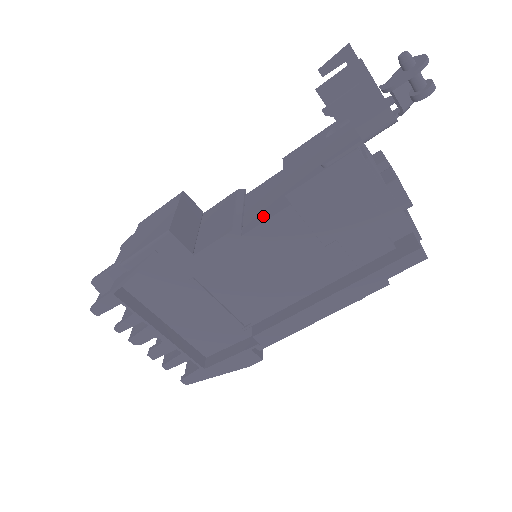
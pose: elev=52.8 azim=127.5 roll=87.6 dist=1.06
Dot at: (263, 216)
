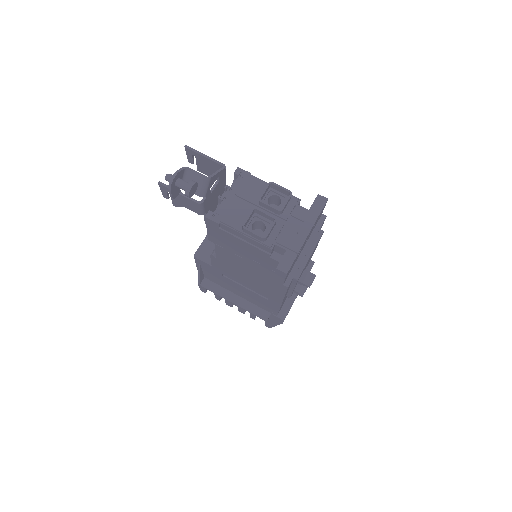
Dot at: occluded
